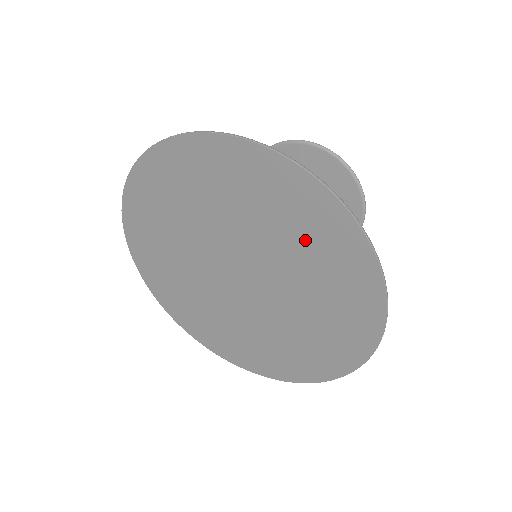
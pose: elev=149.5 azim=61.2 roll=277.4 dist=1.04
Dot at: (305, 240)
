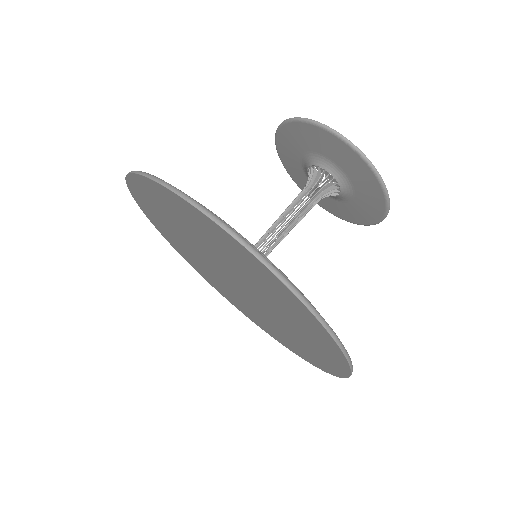
Dot at: (292, 316)
